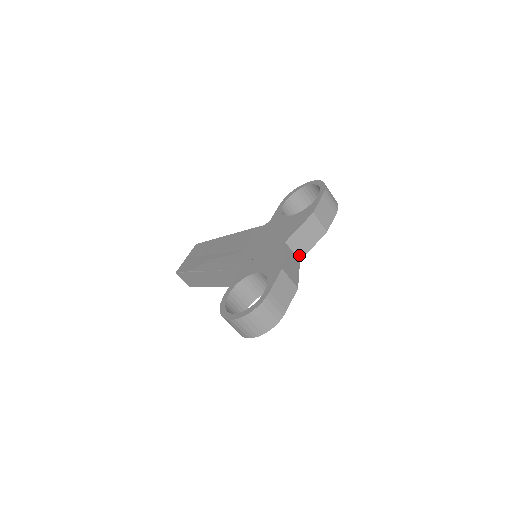
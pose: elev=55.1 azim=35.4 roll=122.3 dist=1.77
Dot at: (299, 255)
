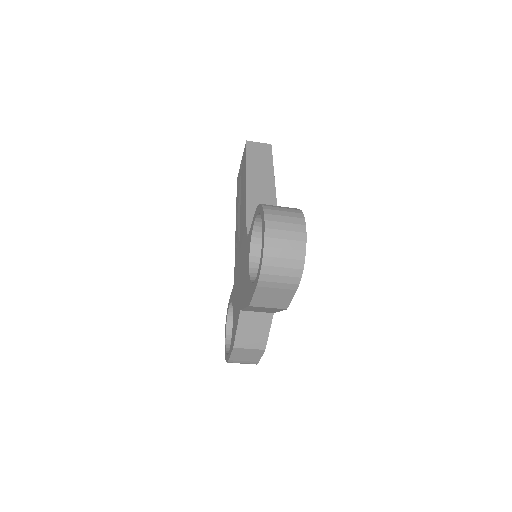
Dot at: (268, 312)
